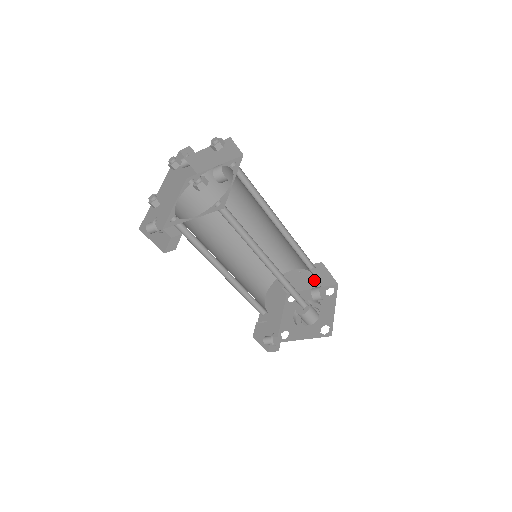
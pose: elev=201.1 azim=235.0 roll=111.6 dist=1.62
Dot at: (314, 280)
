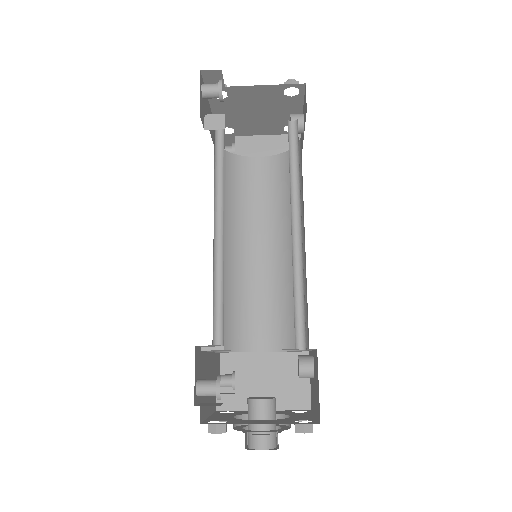
Dot at: (278, 390)
